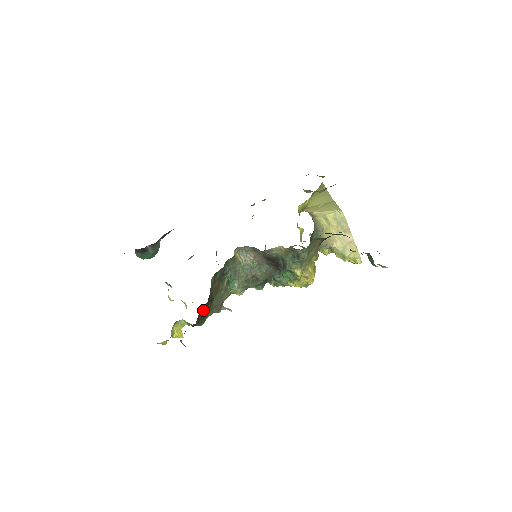
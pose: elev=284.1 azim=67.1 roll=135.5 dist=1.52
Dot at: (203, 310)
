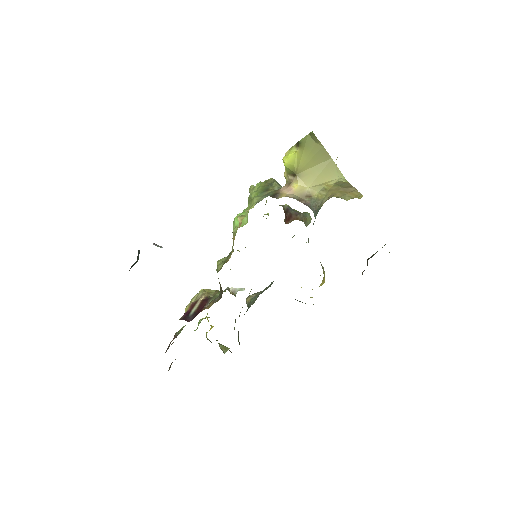
Dot at: occluded
